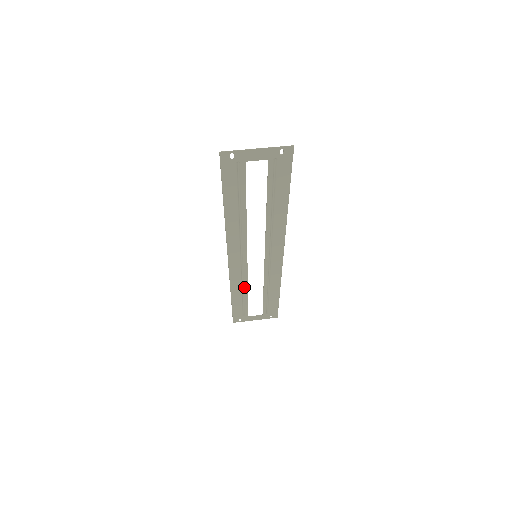
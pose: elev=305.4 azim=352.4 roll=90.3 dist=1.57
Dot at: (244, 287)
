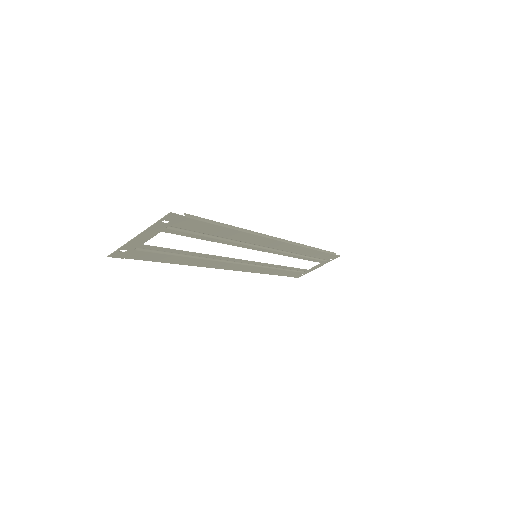
Dot at: (275, 267)
